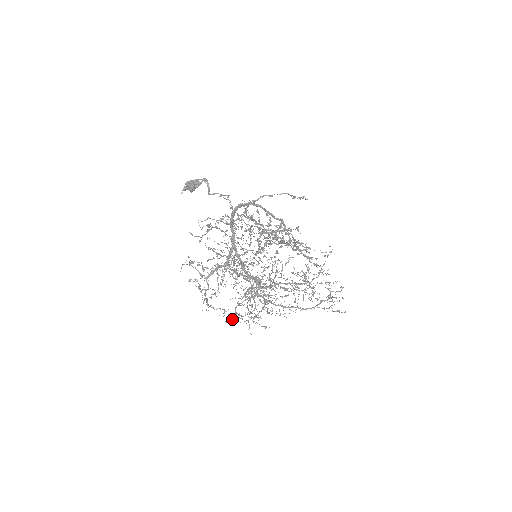
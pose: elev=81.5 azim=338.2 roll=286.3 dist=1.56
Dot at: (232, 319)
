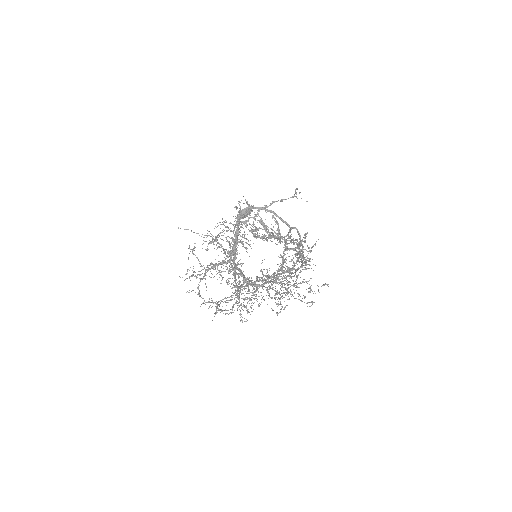
Dot at: occluded
